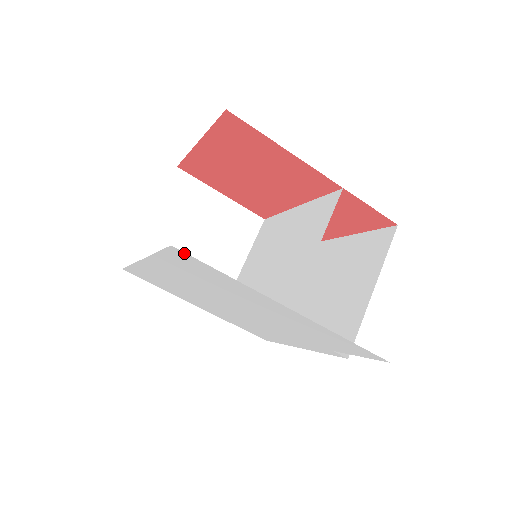
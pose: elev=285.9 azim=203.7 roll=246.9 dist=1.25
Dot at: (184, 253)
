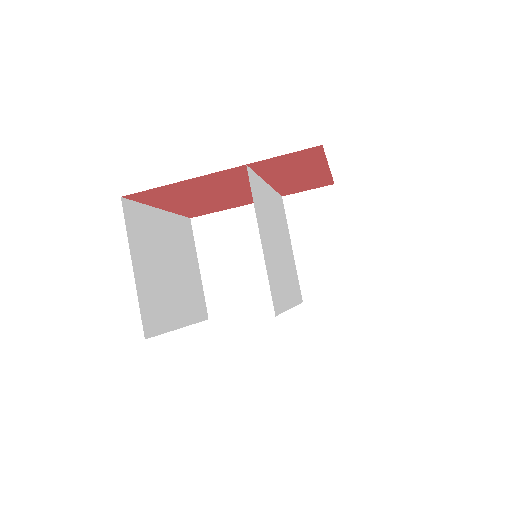
Dot at: occluded
